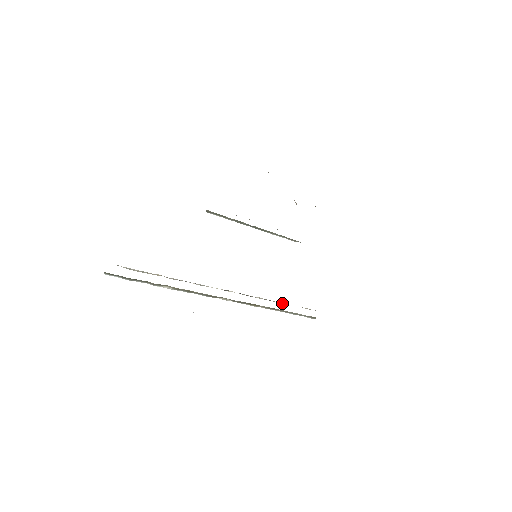
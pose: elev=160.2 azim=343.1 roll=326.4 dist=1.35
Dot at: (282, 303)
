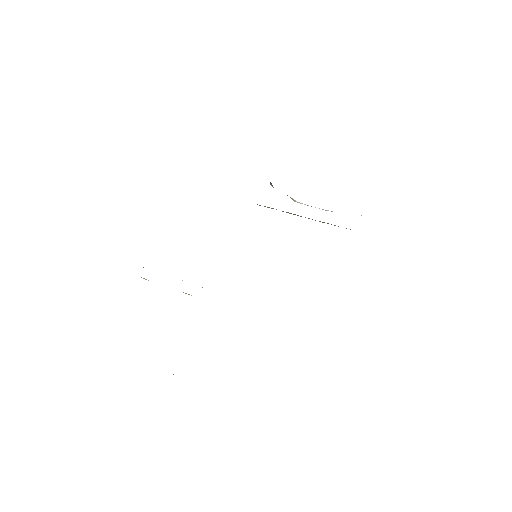
Dot at: occluded
